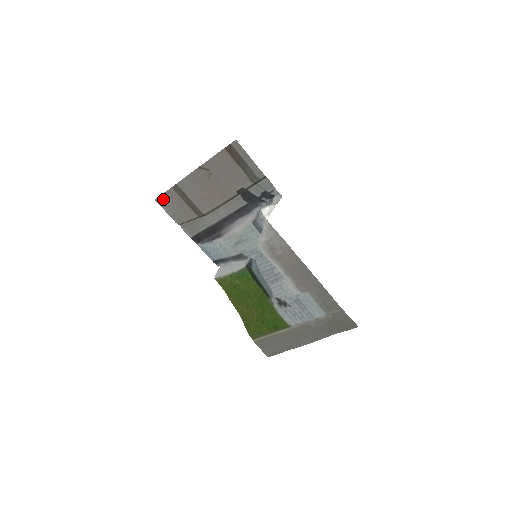
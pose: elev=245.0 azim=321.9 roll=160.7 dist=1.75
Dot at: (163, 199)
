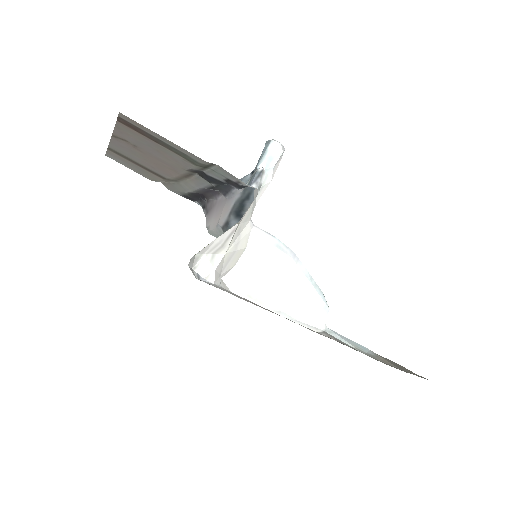
Dot at: (112, 157)
